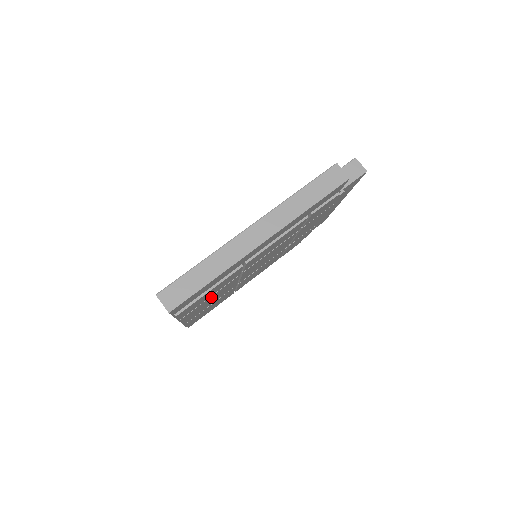
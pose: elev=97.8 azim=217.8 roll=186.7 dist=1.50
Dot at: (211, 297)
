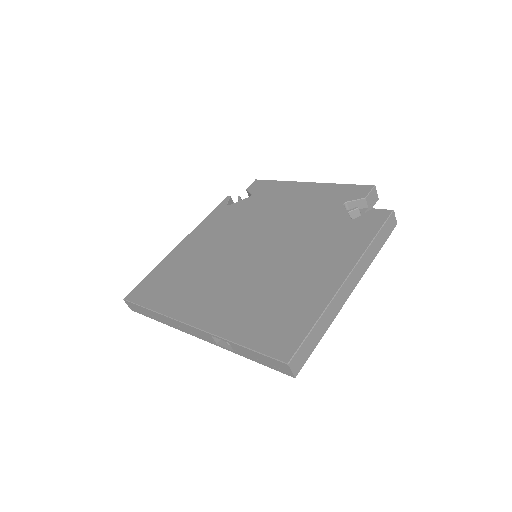
Dot at: occluded
